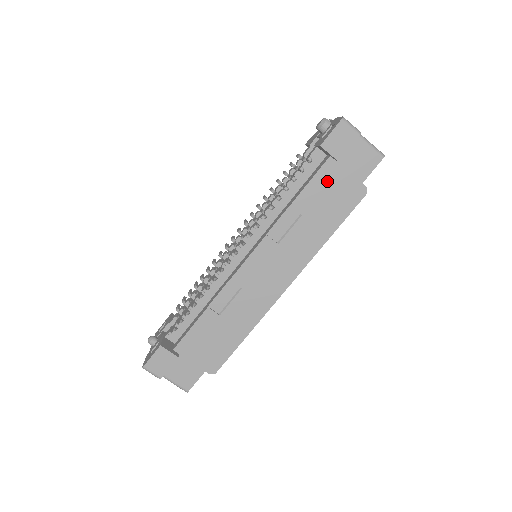
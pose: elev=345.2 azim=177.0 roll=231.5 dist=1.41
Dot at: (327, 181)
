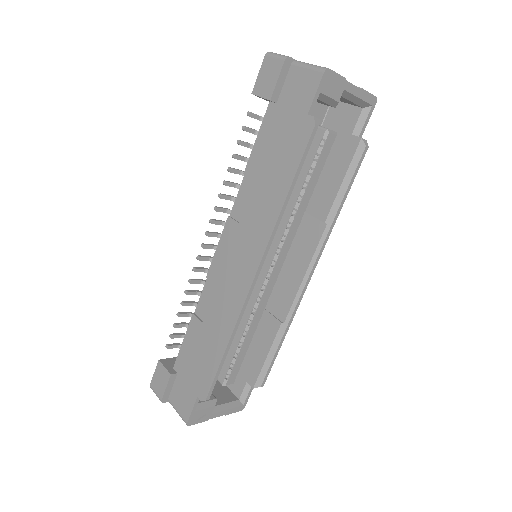
Dot at: (272, 130)
